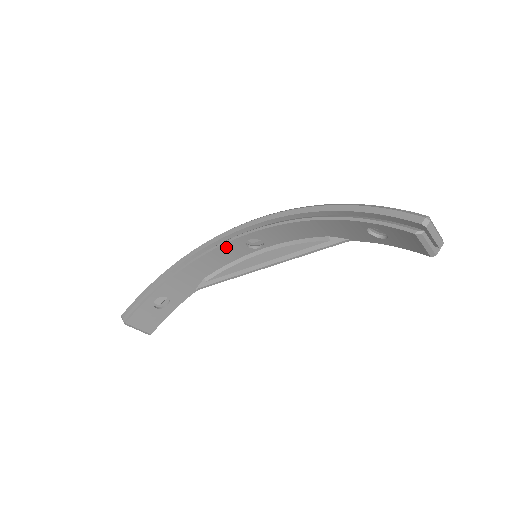
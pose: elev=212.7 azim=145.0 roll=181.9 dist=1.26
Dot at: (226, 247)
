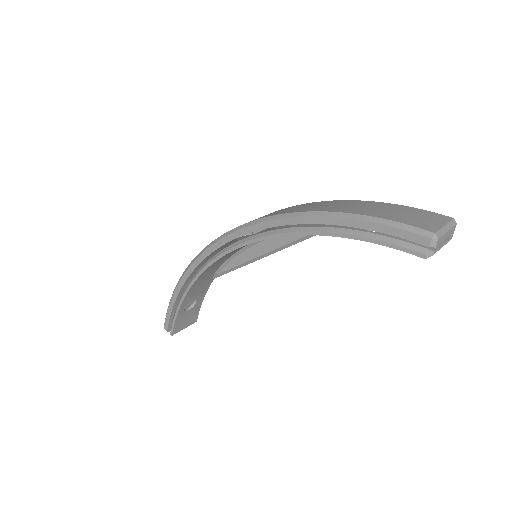
Dot at: (222, 258)
